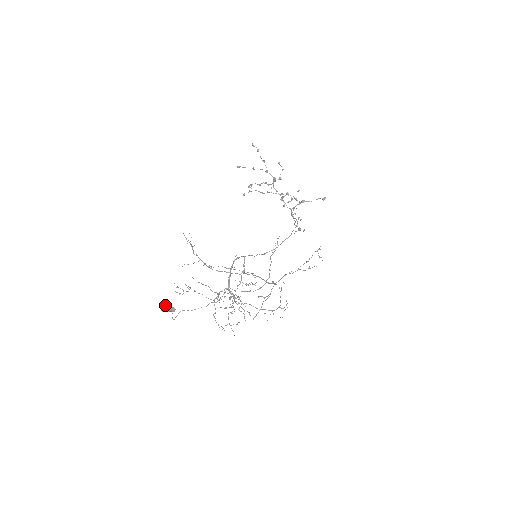
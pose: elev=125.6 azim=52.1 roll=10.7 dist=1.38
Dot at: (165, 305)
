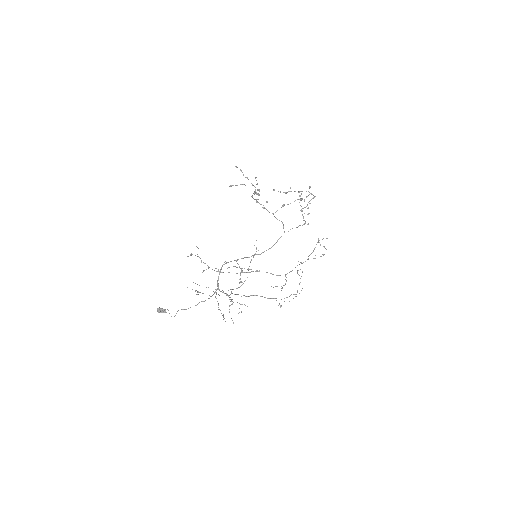
Dot at: (158, 309)
